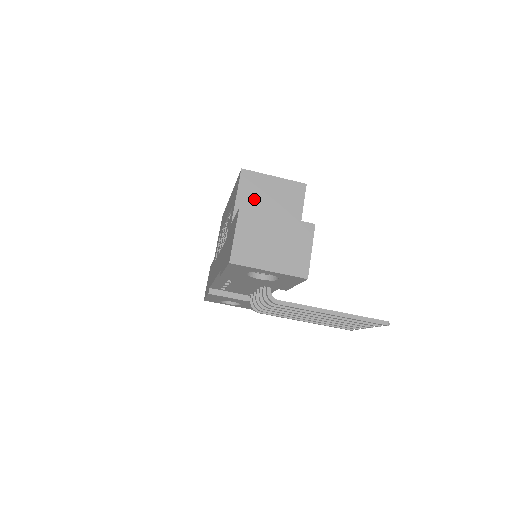
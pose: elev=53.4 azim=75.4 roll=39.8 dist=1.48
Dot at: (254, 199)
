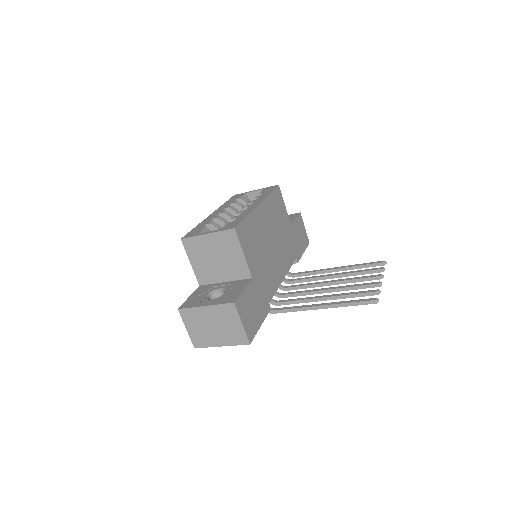
Dot at: (203, 260)
